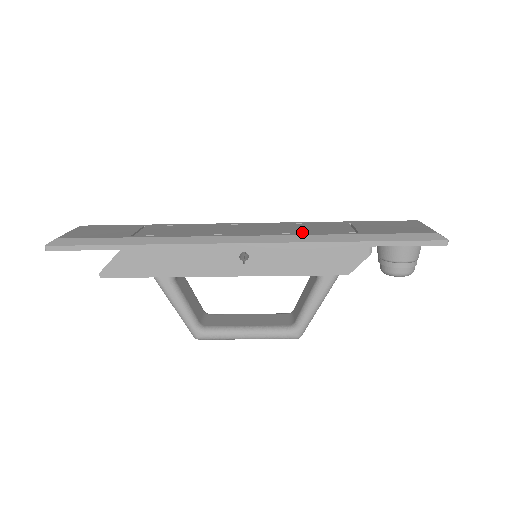
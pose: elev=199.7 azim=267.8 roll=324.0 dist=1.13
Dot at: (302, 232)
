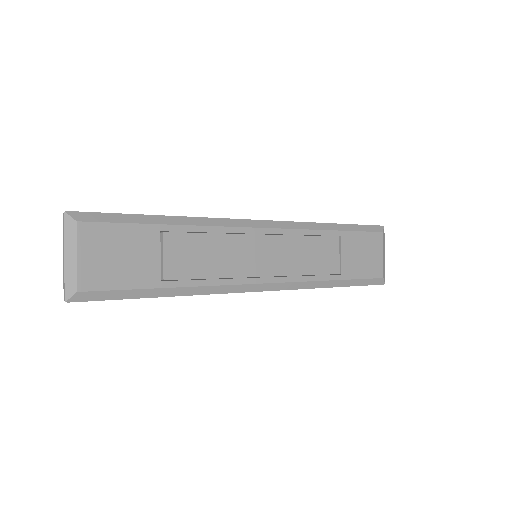
Dot at: (305, 273)
